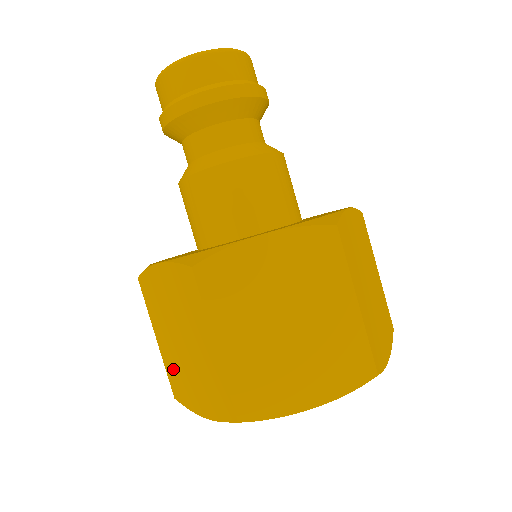
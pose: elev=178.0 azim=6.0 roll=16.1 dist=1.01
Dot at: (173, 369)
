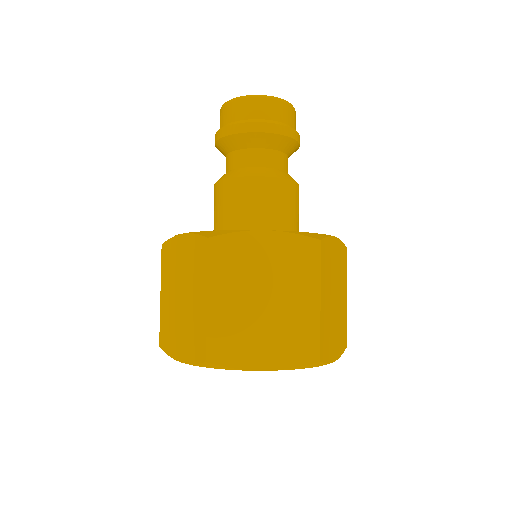
Dot at: (166, 321)
